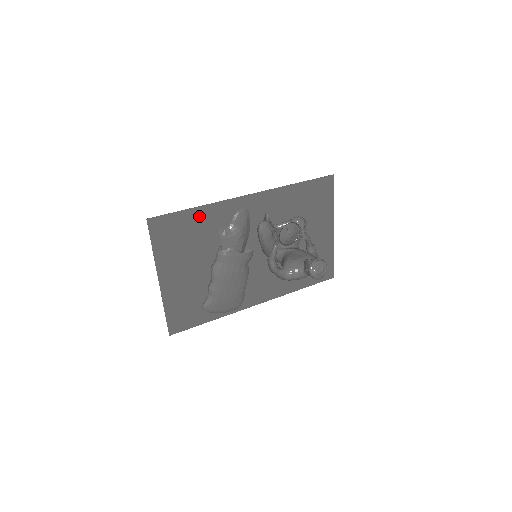
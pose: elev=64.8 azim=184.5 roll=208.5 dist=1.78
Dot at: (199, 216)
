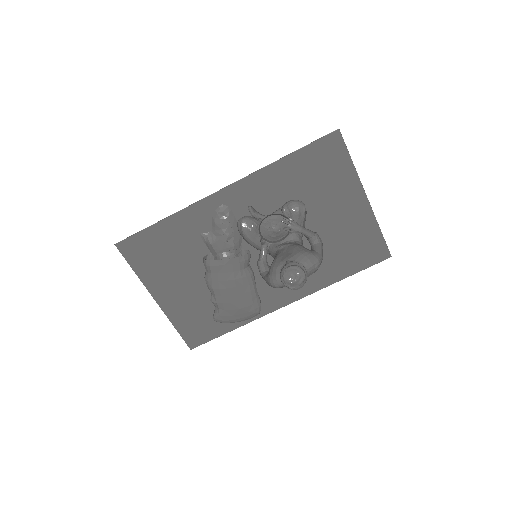
Dot at: (170, 228)
